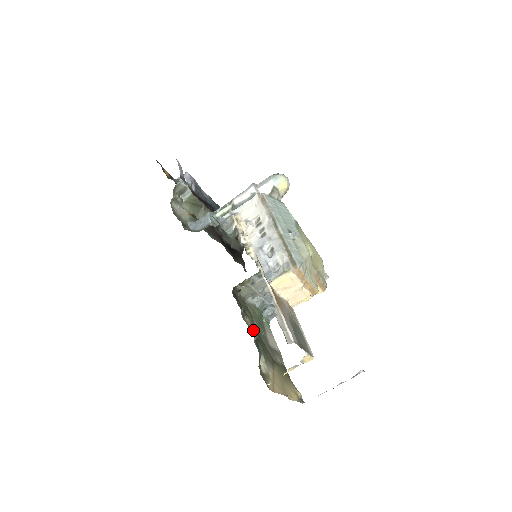
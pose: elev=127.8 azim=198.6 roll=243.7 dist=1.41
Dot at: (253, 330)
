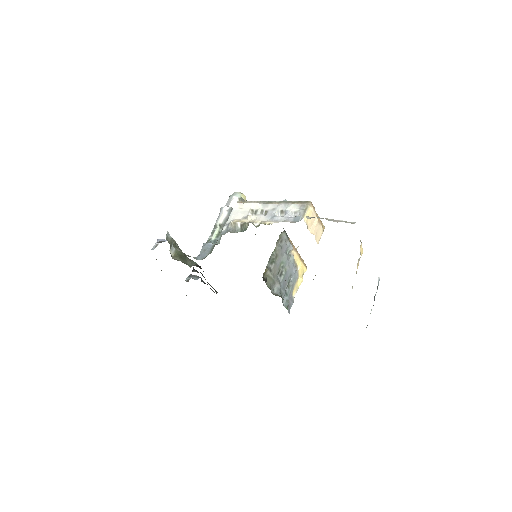
Dot at: occluded
